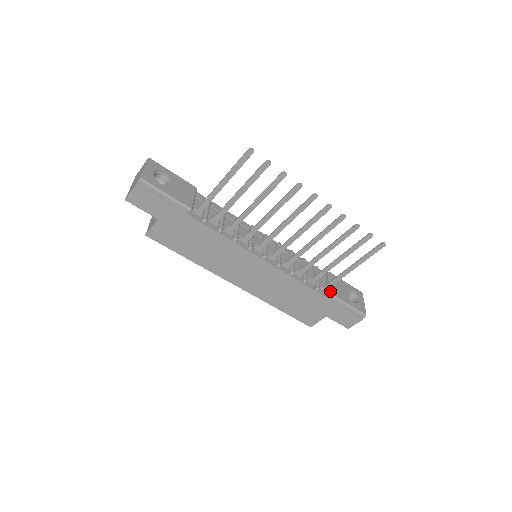
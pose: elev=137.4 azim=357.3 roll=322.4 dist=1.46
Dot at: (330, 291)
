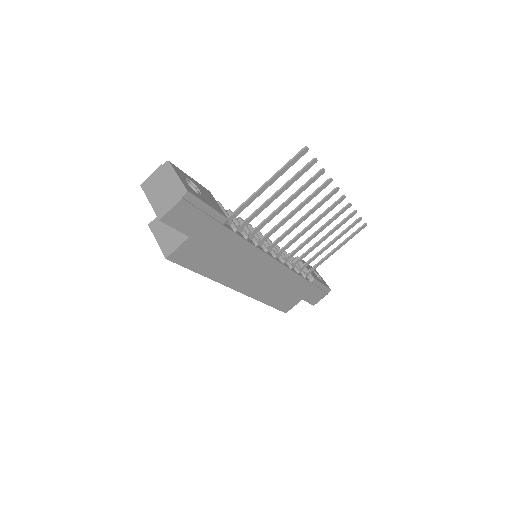
Dot at: (311, 275)
